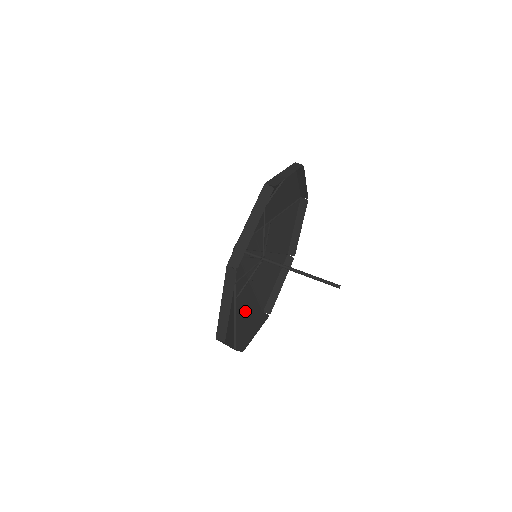
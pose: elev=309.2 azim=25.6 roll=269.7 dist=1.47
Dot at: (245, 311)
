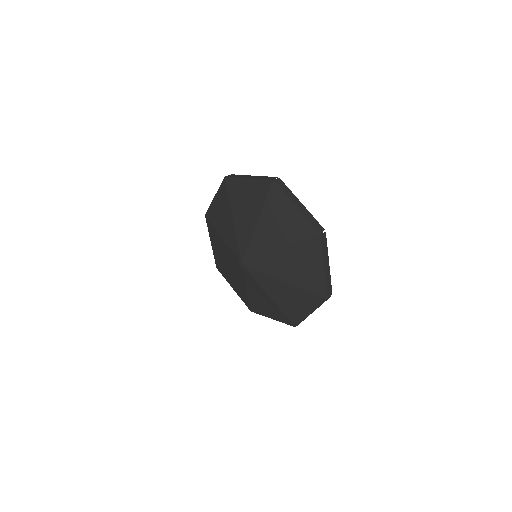
Dot at: (235, 285)
